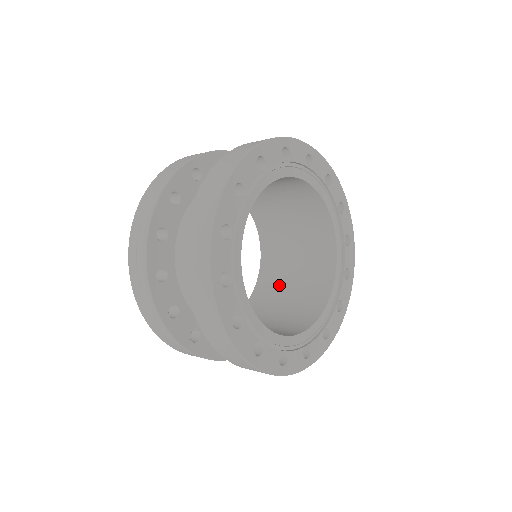
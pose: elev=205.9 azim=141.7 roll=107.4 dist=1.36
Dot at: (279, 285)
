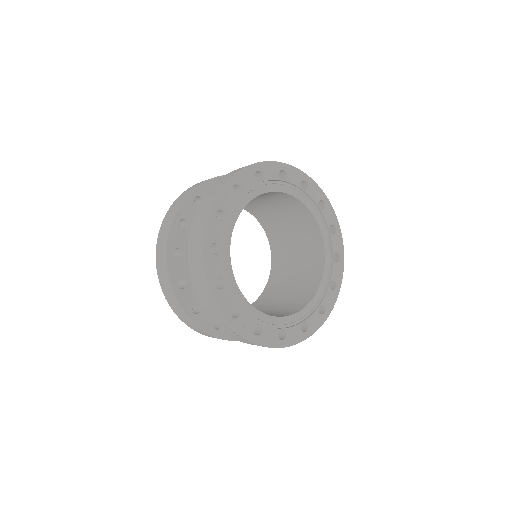
Dot at: (279, 292)
